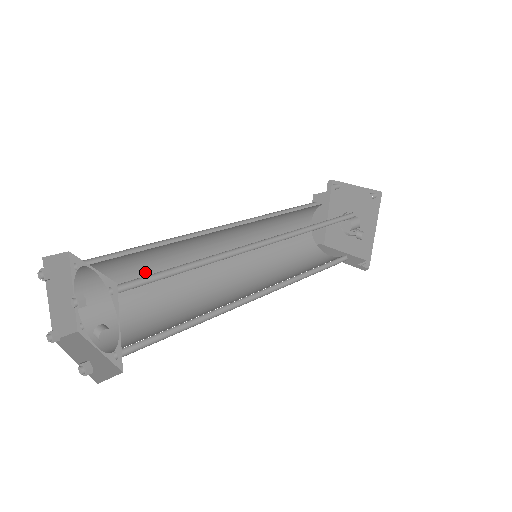
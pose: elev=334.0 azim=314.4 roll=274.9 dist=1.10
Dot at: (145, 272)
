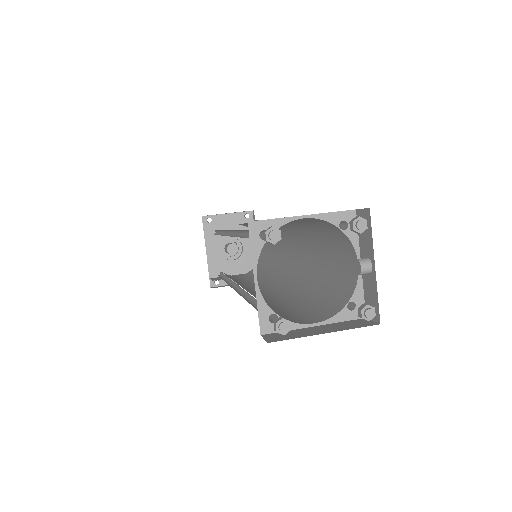
Dot at: occluded
